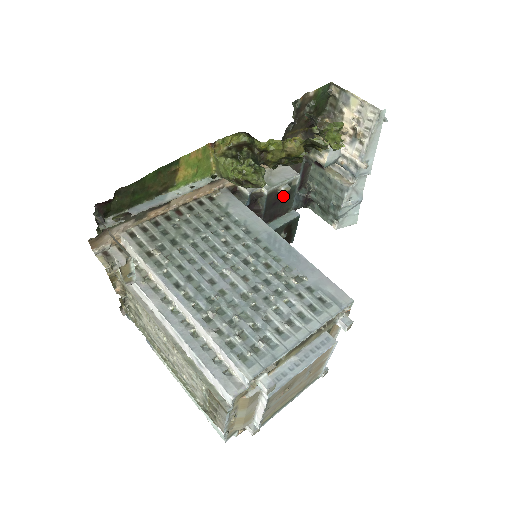
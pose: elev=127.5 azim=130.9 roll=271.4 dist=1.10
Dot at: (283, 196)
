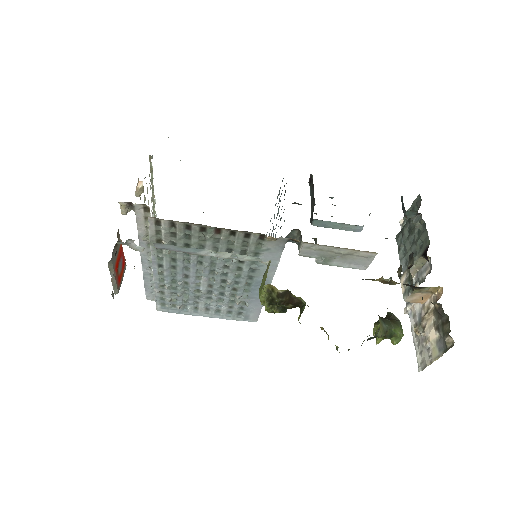
Dot at: occluded
